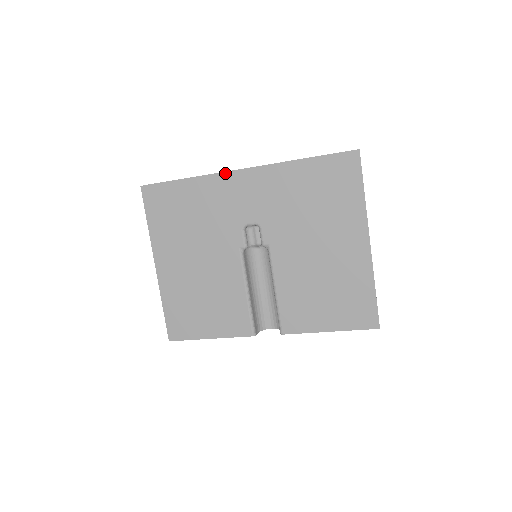
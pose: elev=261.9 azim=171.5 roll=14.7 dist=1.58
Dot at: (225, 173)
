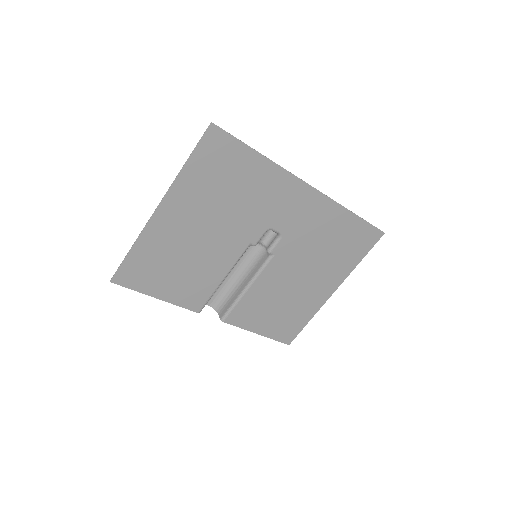
Dot at: (296, 178)
